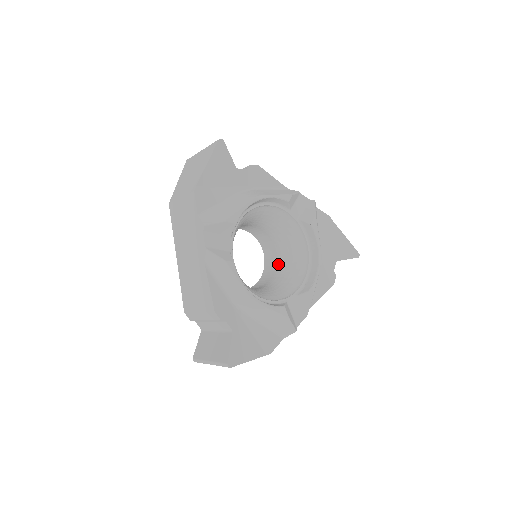
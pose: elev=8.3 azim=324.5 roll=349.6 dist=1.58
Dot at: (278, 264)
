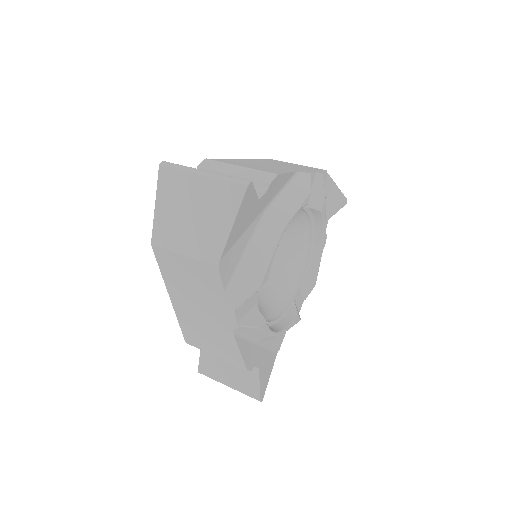
Dot at: occluded
